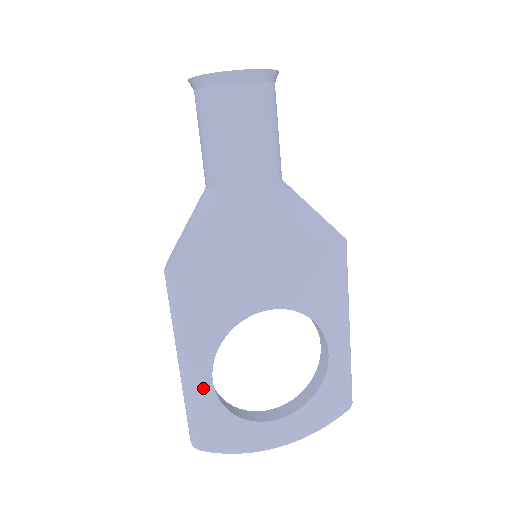
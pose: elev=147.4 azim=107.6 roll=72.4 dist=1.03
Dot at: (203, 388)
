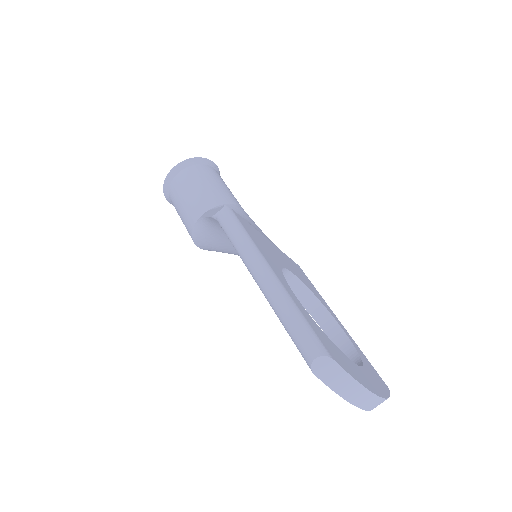
Dot at: (294, 297)
